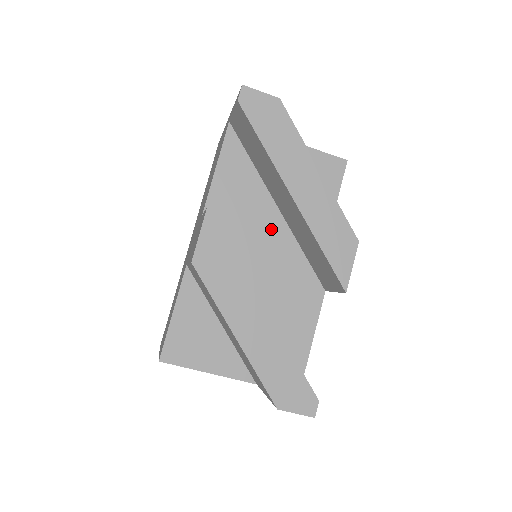
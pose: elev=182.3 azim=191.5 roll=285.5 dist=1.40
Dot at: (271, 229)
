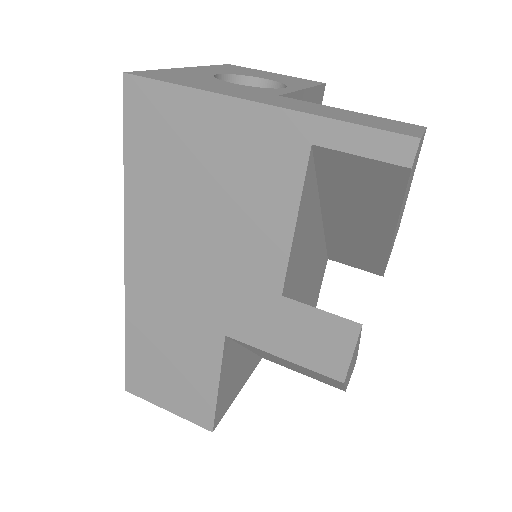
Dot at: (315, 246)
